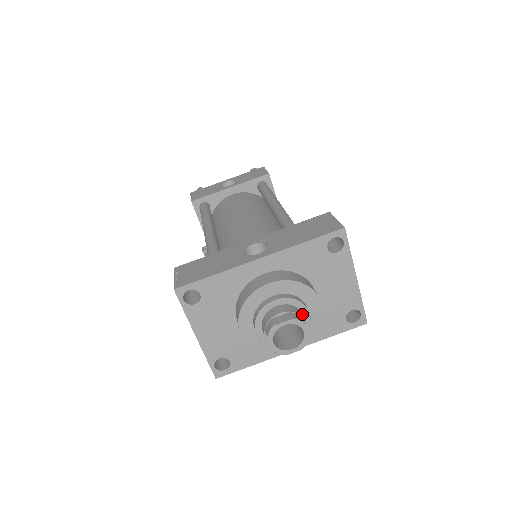
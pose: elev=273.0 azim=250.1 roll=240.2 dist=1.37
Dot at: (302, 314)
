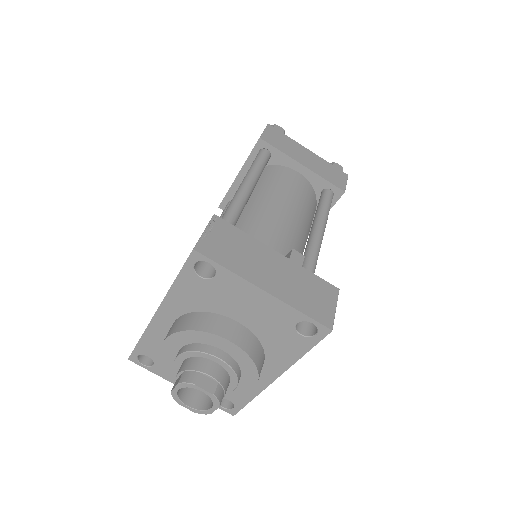
Dot at: (206, 365)
